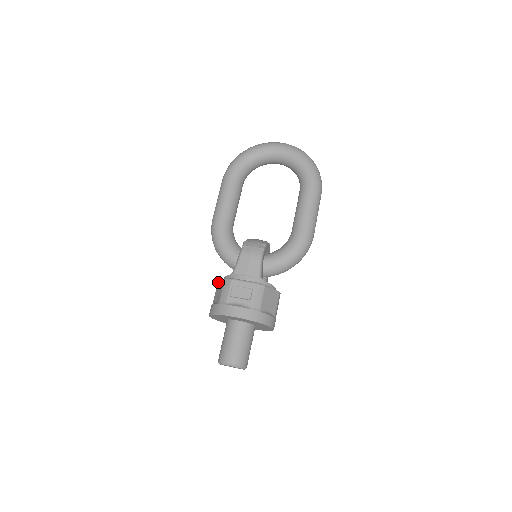
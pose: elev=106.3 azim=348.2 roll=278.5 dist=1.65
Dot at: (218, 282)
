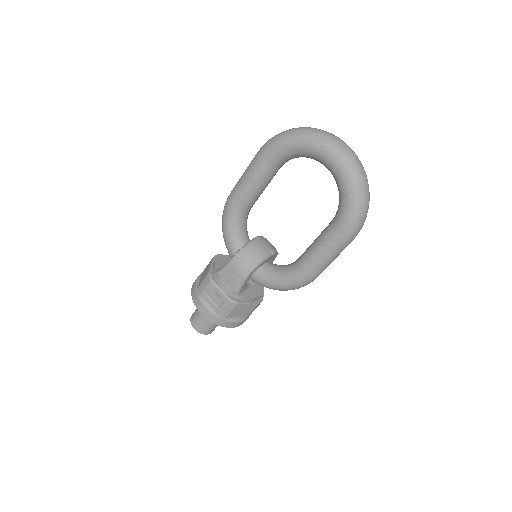
Dot at: (211, 260)
